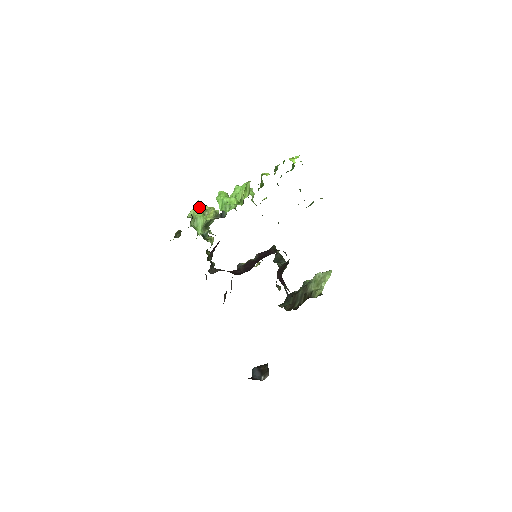
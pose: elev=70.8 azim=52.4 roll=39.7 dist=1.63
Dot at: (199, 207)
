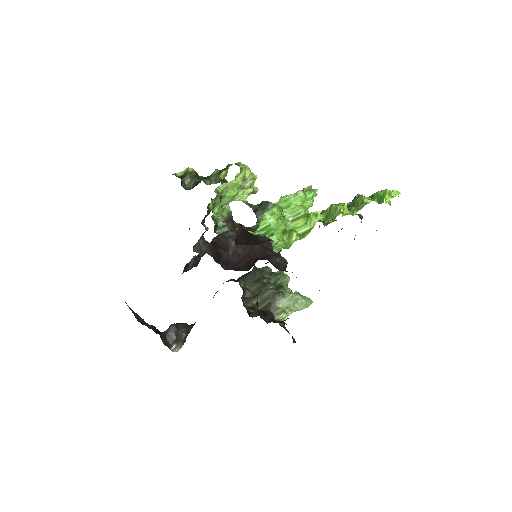
Dot at: (238, 184)
